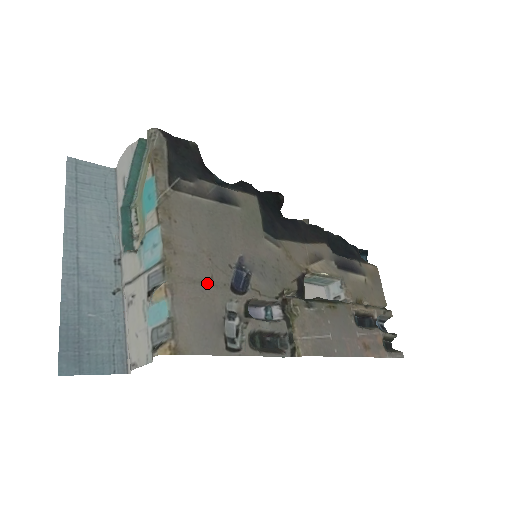
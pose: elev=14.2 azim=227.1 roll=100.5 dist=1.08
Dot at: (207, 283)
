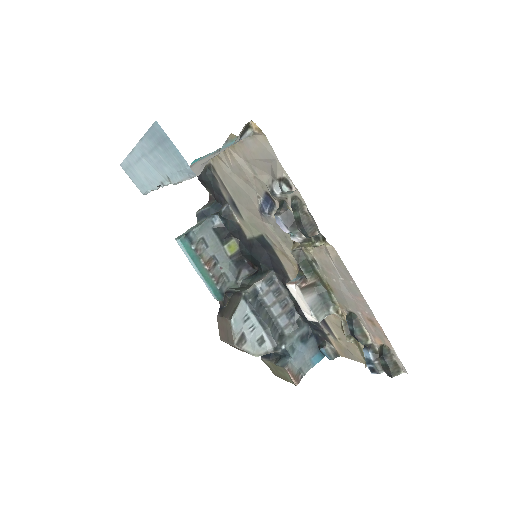
Dot at: (254, 172)
